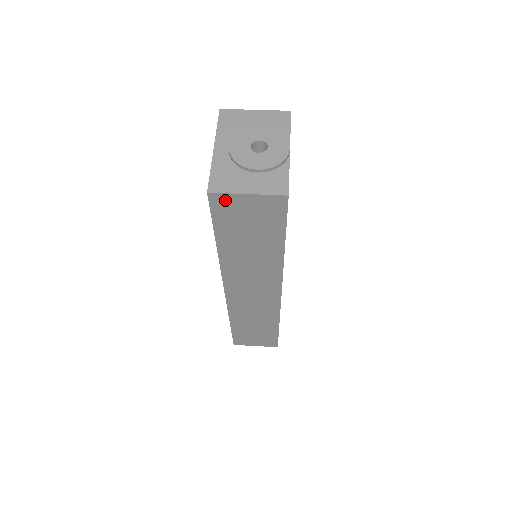
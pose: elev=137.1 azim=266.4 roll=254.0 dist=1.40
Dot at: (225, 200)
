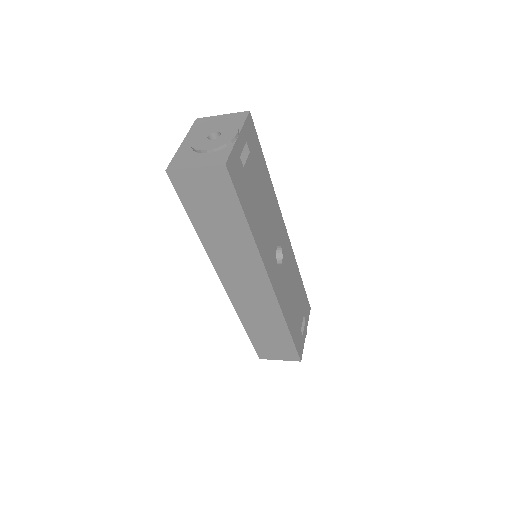
Dot at: (181, 177)
